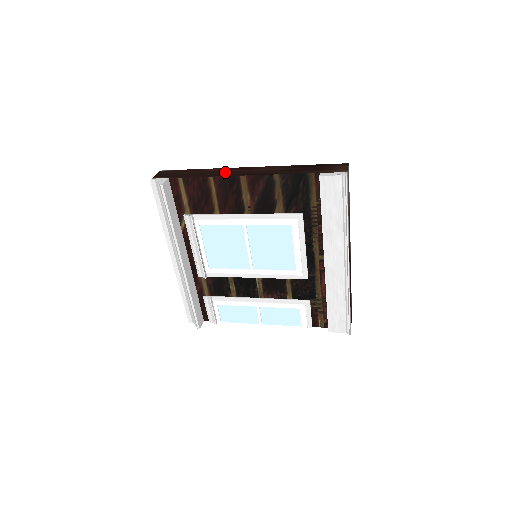
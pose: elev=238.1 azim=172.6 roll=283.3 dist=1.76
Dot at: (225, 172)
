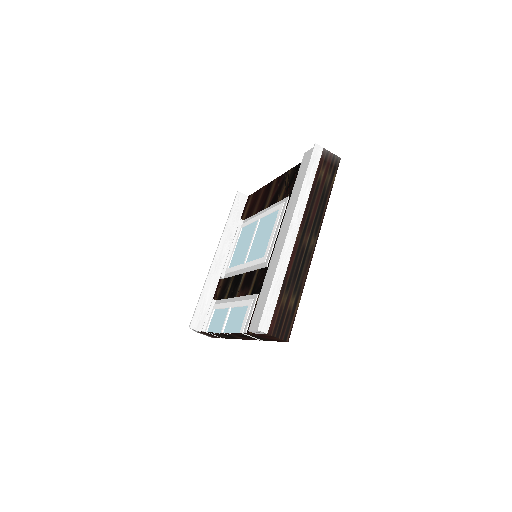
Dot at: occluded
